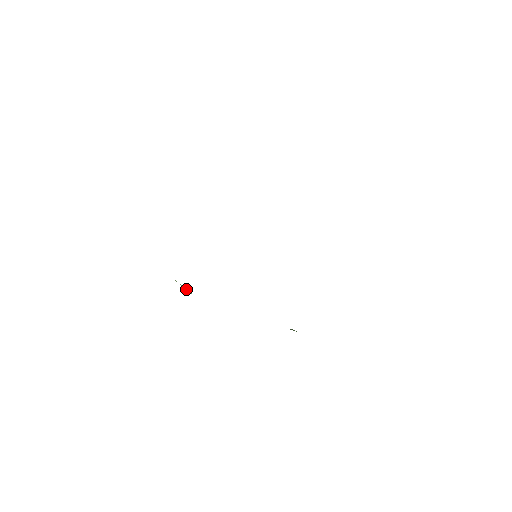
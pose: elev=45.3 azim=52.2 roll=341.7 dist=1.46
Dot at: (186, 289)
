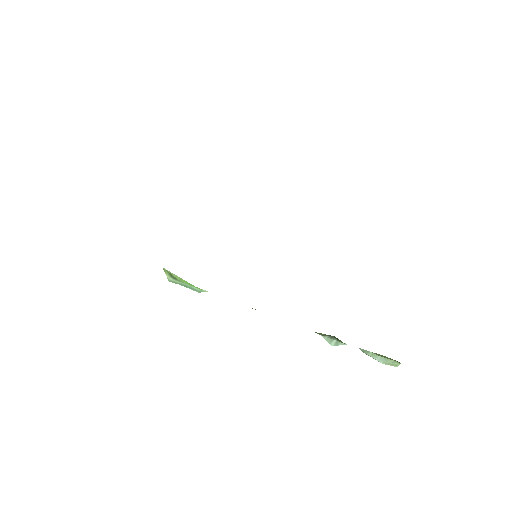
Dot at: (187, 283)
